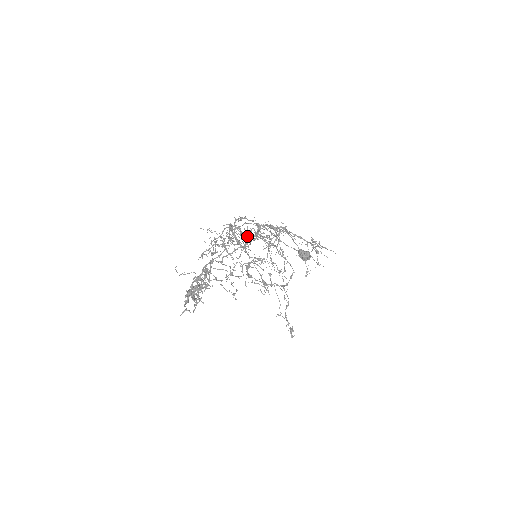
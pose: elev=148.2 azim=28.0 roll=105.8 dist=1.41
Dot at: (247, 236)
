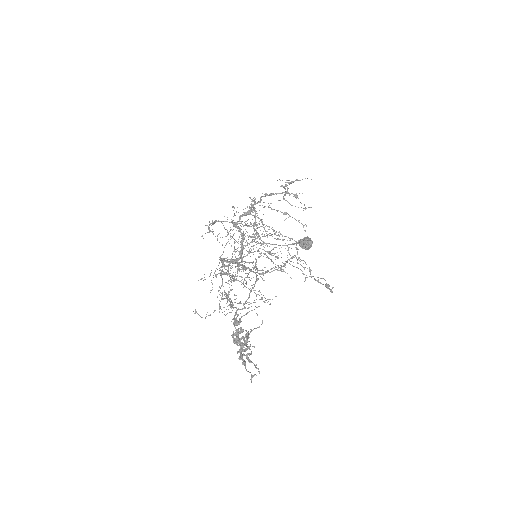
Dot at: occluded
